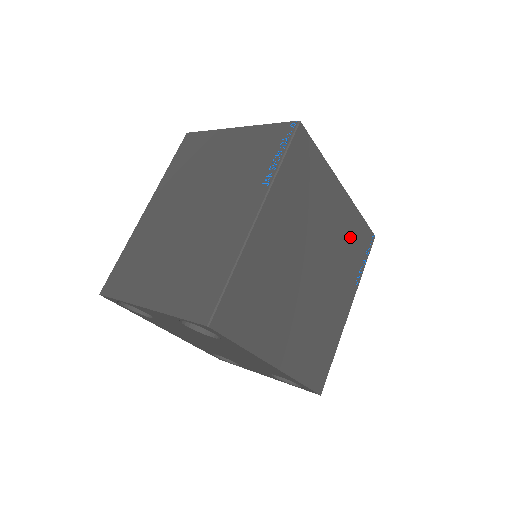
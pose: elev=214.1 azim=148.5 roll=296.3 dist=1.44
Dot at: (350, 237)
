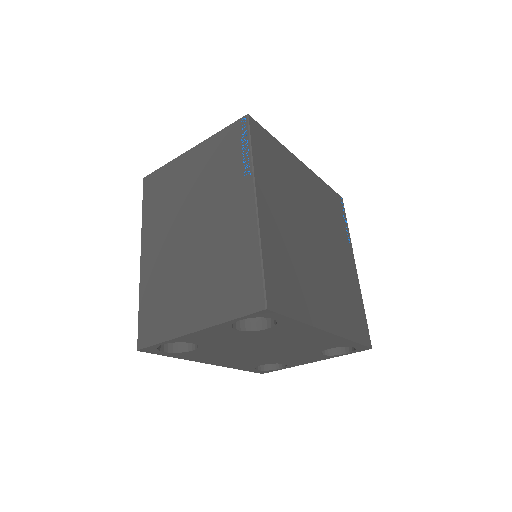
Dot at: (326, 203)
